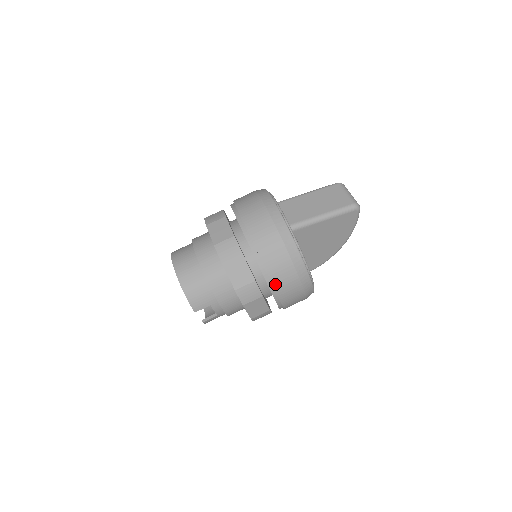
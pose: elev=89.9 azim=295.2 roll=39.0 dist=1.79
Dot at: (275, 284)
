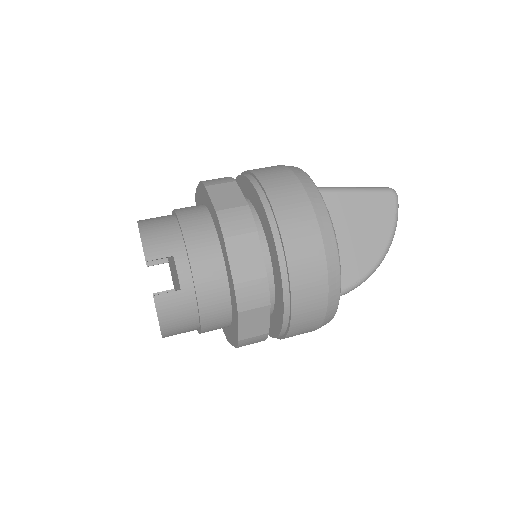
Dot at: (278, 213)
